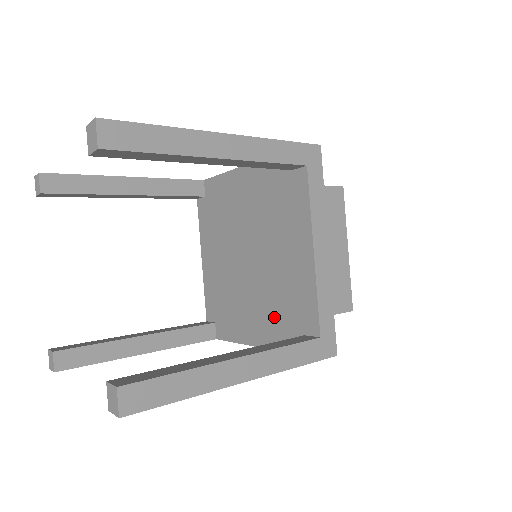
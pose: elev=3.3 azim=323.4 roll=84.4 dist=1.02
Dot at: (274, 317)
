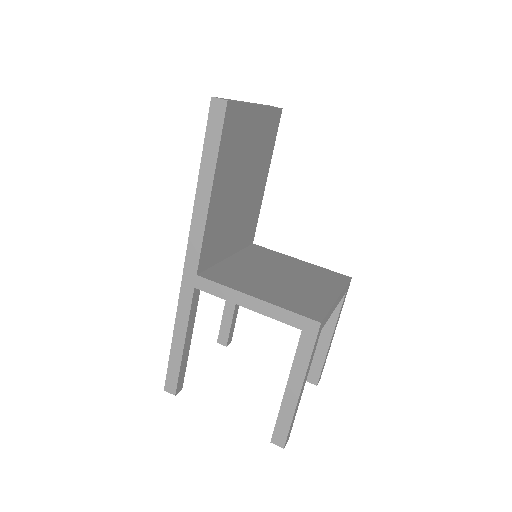
Dot at: occluded
